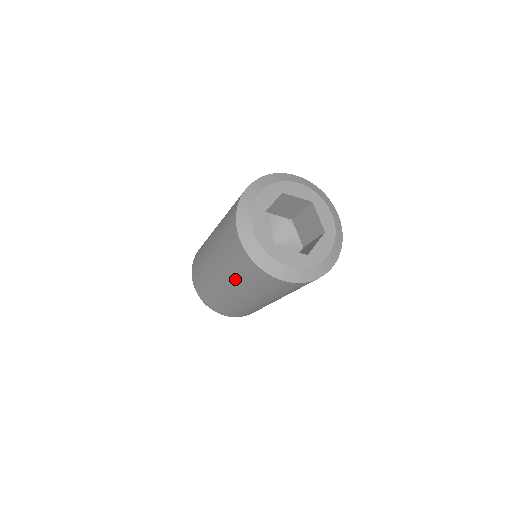
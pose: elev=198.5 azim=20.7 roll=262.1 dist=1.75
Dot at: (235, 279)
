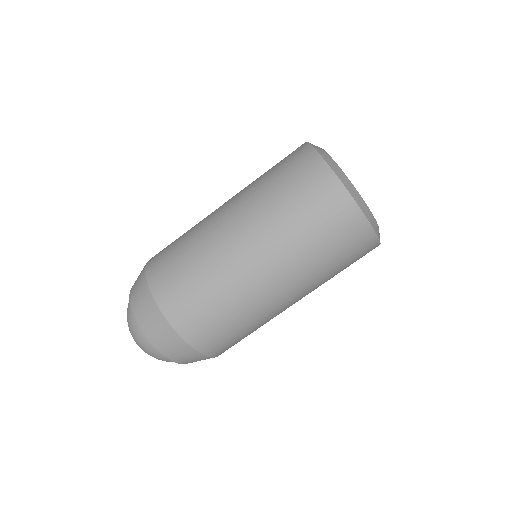
Dot at: (282, 226)
